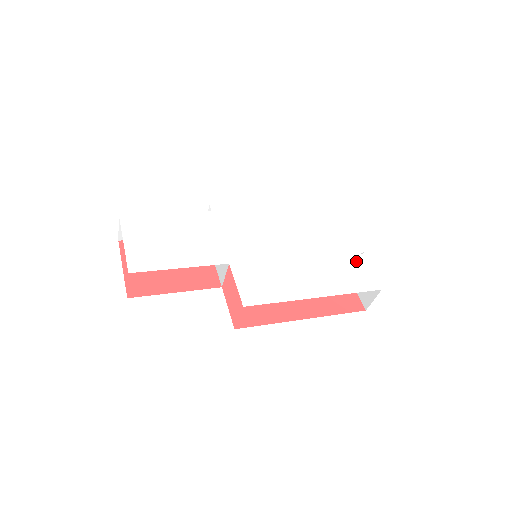
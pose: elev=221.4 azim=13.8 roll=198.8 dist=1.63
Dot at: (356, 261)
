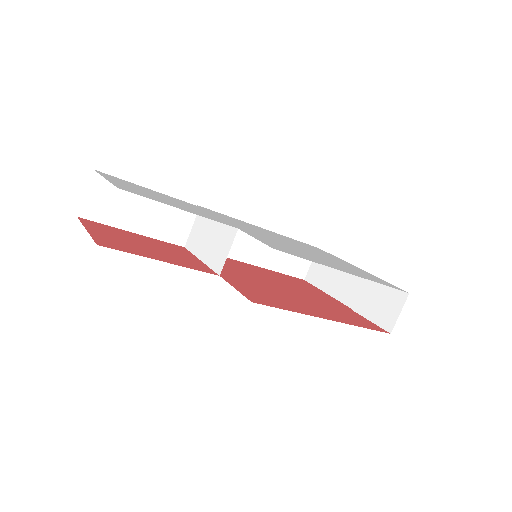
Dot at: (368, 274)
